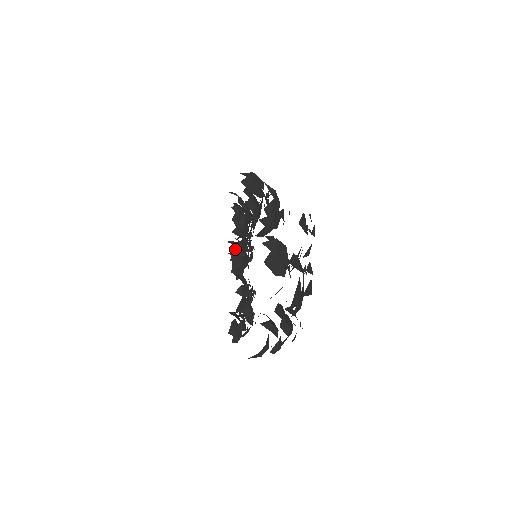
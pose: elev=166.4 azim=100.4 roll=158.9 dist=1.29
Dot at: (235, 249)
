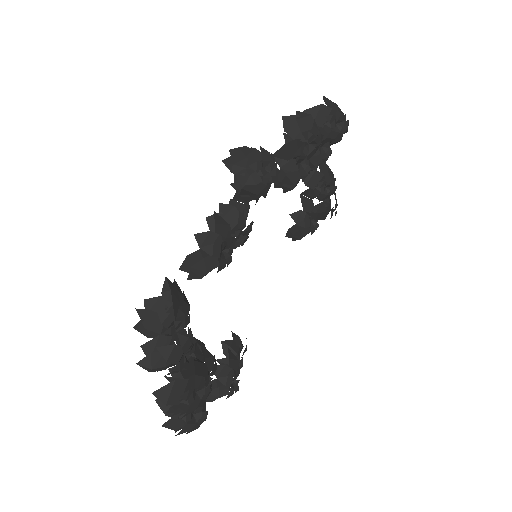
Dot at: (282, 172)
